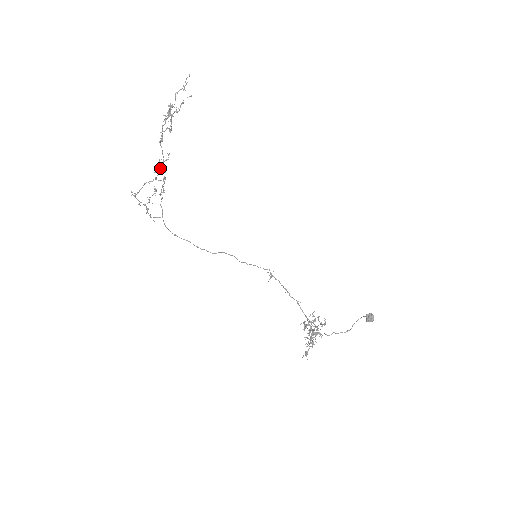
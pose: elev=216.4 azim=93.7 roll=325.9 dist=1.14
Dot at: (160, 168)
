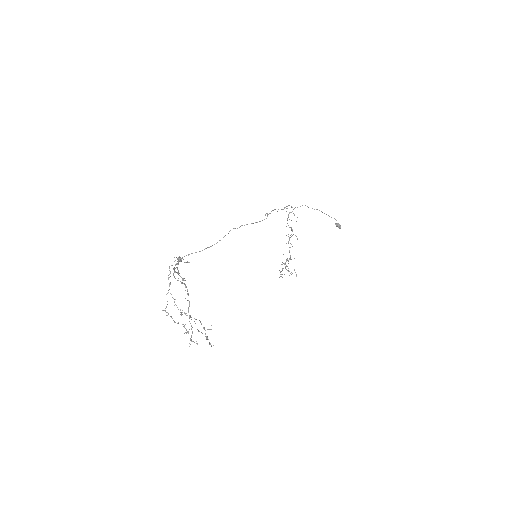
Dot at: occluded
